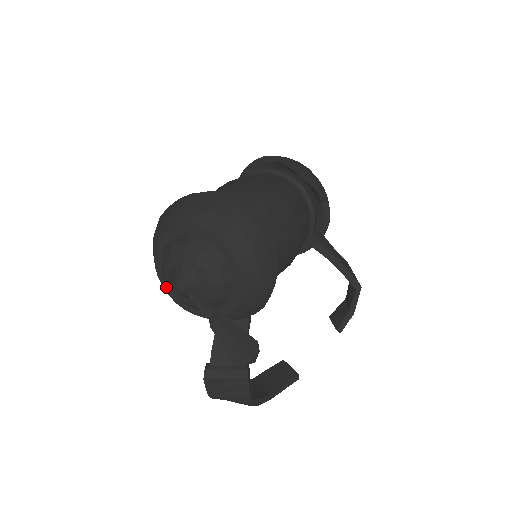
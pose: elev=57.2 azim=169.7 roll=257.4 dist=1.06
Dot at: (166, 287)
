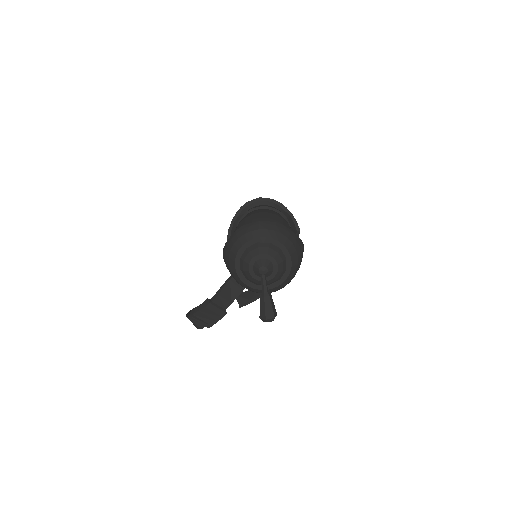
Dot at: (238, 257)
